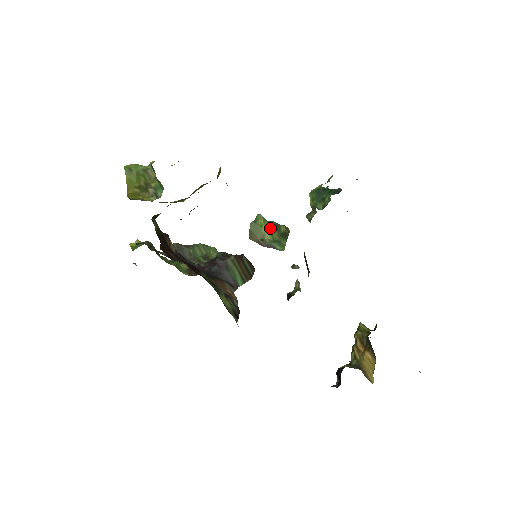
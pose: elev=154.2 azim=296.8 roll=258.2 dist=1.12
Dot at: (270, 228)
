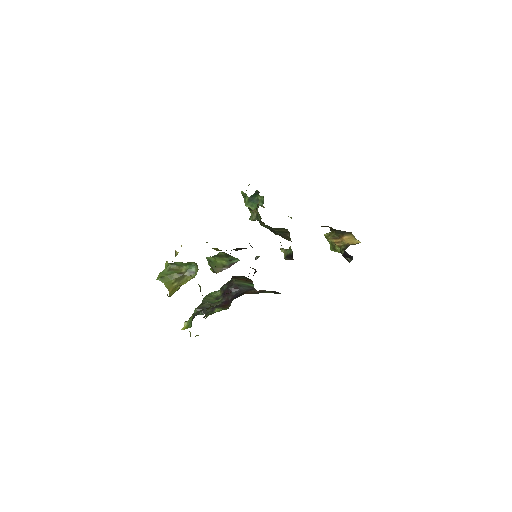
Dot at: (219, 258)
